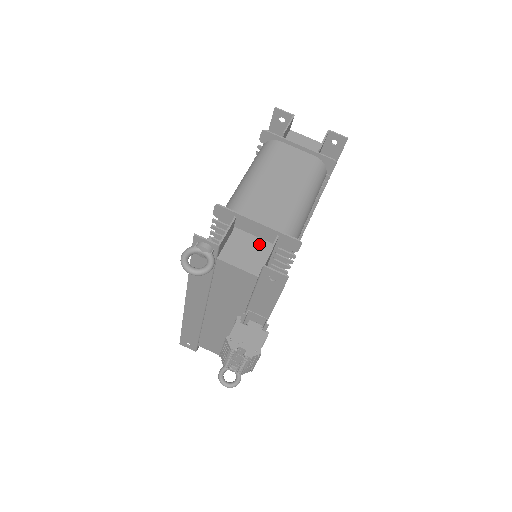
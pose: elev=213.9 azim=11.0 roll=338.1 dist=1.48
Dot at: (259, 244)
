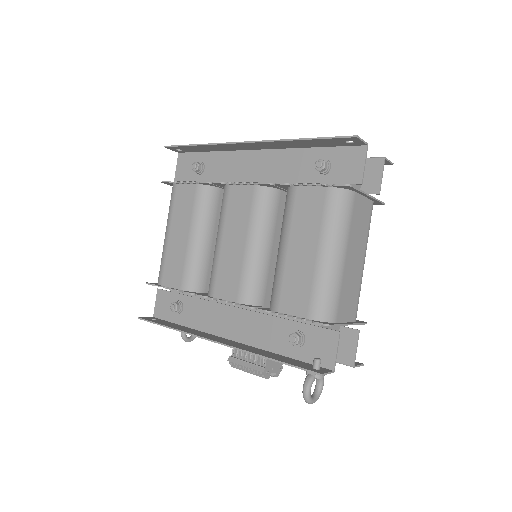
Dot at: (334, 328)
